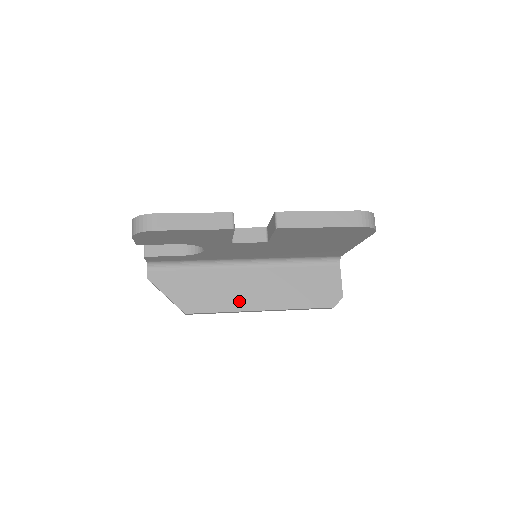
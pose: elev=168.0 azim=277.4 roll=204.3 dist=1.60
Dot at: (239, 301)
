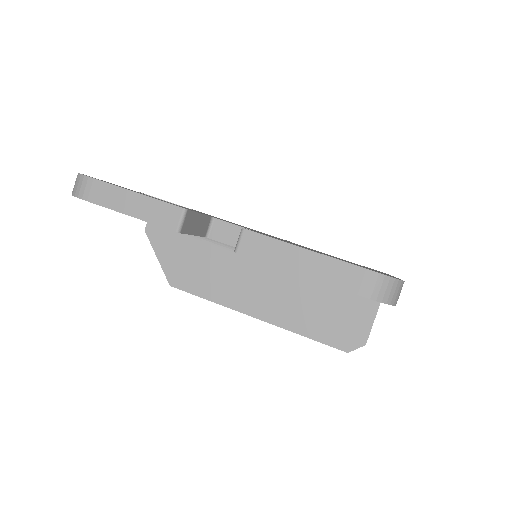
Dot at: (233, 296)
